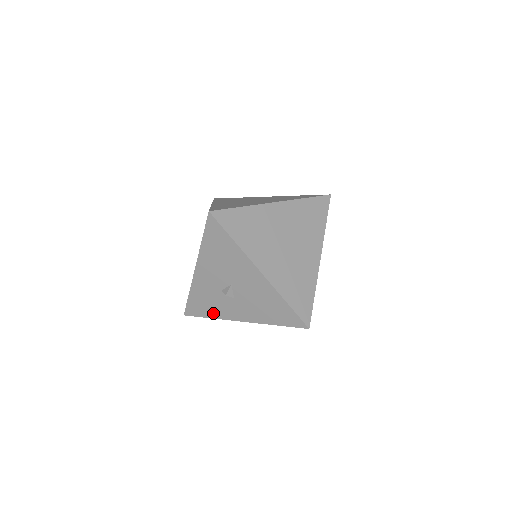
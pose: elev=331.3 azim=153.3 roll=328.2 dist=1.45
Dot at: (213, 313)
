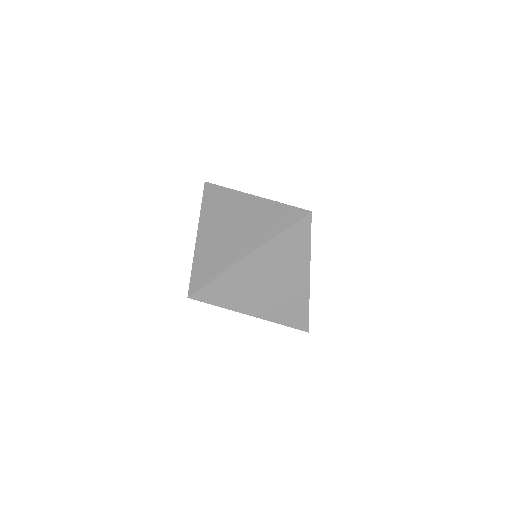
Dot at: occluded
